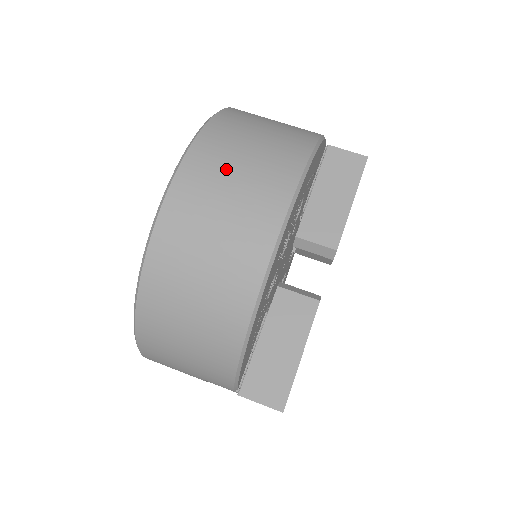
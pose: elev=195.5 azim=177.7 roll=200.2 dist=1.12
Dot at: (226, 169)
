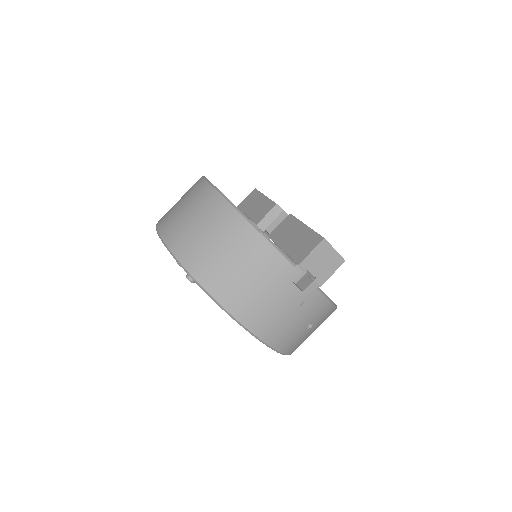
Dot at: occluded
